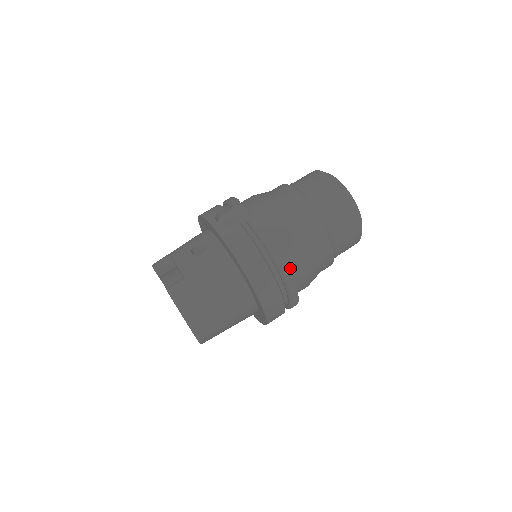
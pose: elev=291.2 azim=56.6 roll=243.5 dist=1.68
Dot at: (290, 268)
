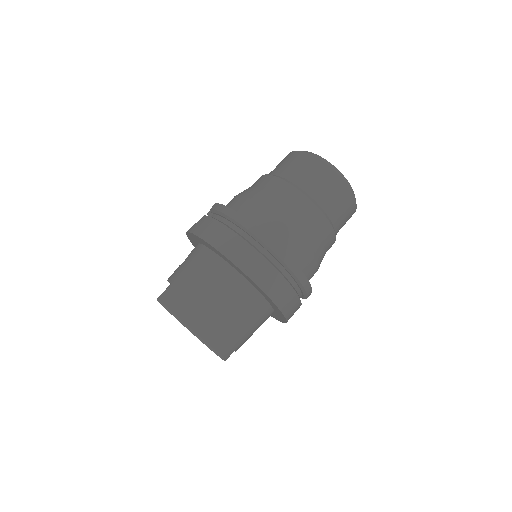
Dot at: (264, 229)
